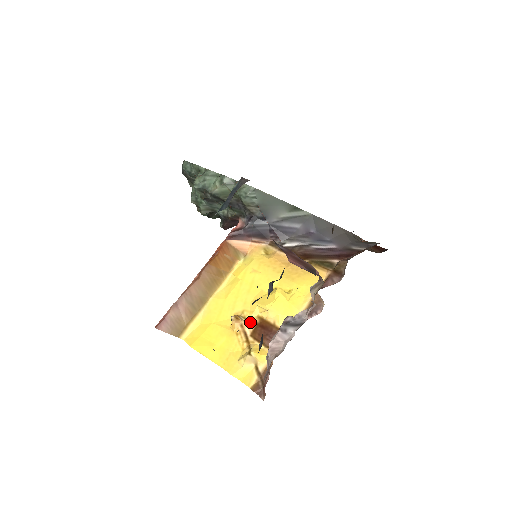
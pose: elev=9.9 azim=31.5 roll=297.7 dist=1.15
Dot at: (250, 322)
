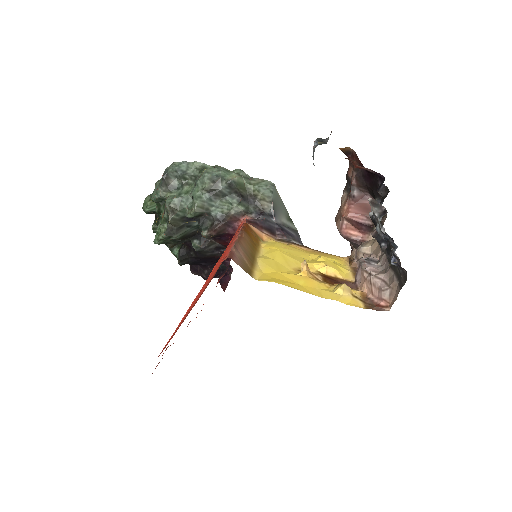
Dot at: (314, 274)
